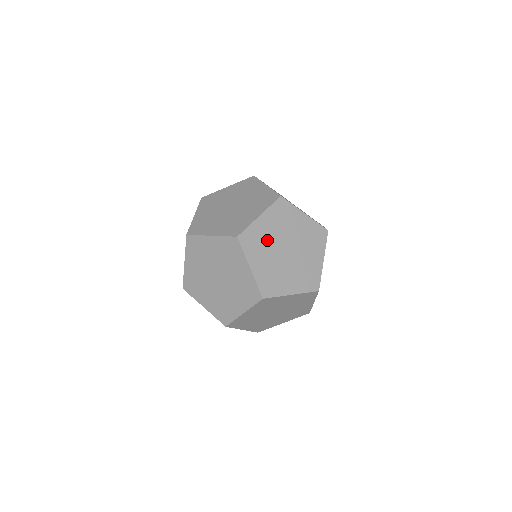
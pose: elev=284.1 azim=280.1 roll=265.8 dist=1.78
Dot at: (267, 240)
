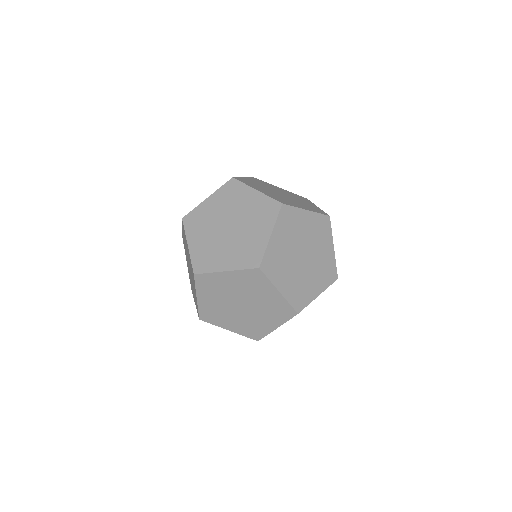
Dot at: (260, 186)
